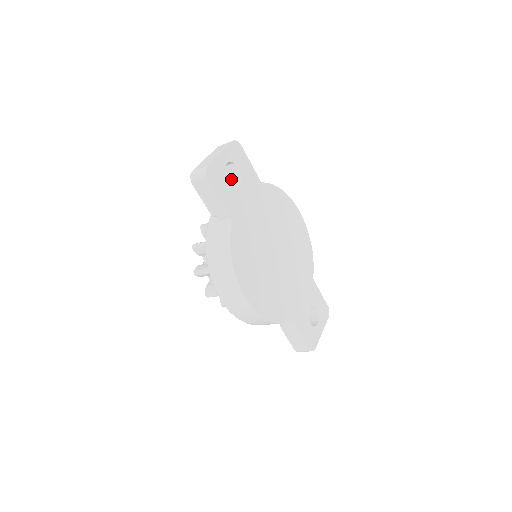
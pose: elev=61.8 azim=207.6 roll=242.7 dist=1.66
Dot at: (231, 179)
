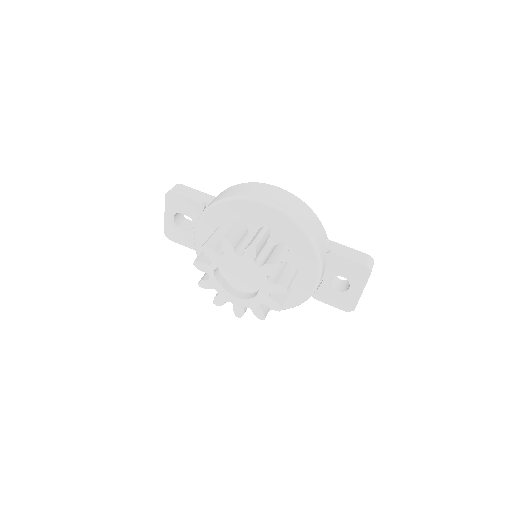
Dot at: (190, 228)
